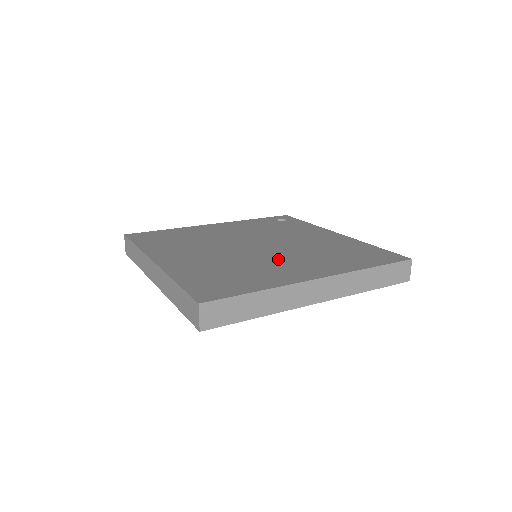
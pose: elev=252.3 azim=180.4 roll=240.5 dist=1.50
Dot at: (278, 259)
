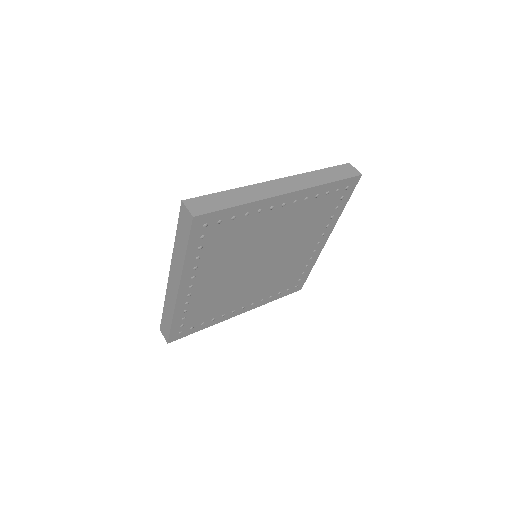
Dot at: occluded
